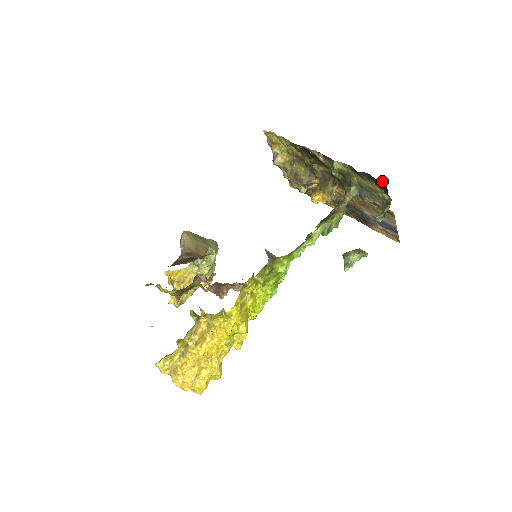
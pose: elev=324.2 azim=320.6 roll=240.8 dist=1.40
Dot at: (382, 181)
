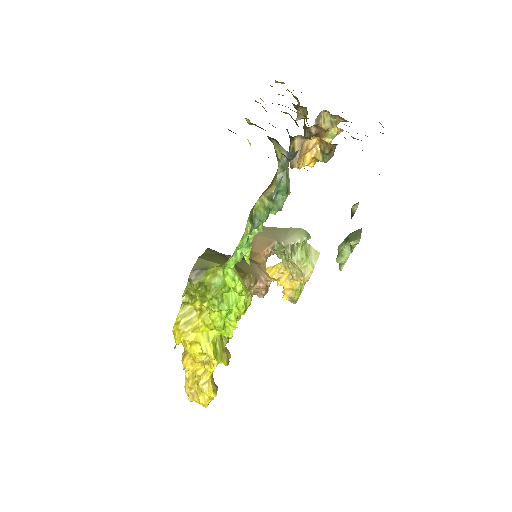
Dot at: occluded
